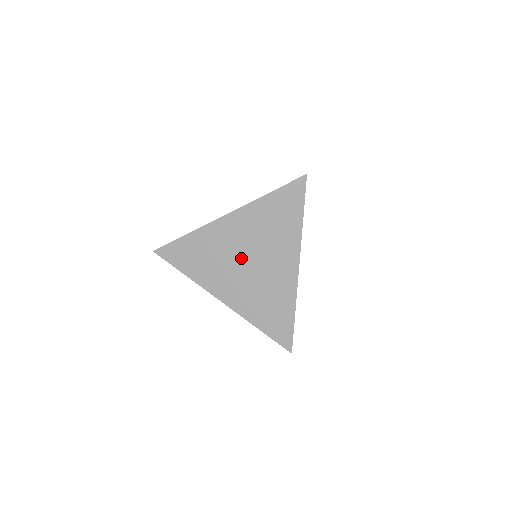
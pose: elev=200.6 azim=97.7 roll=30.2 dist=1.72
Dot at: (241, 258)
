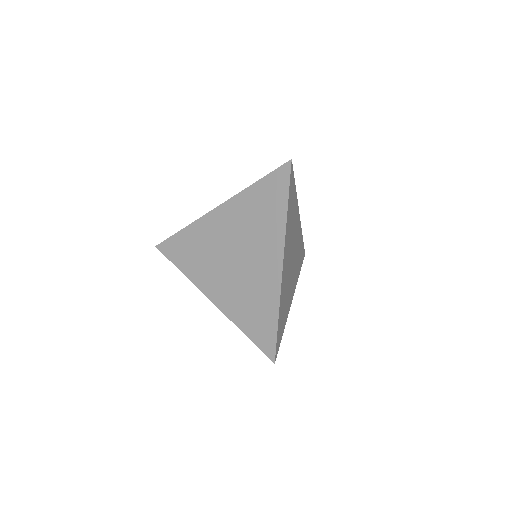
Dot at: (229, 253)
